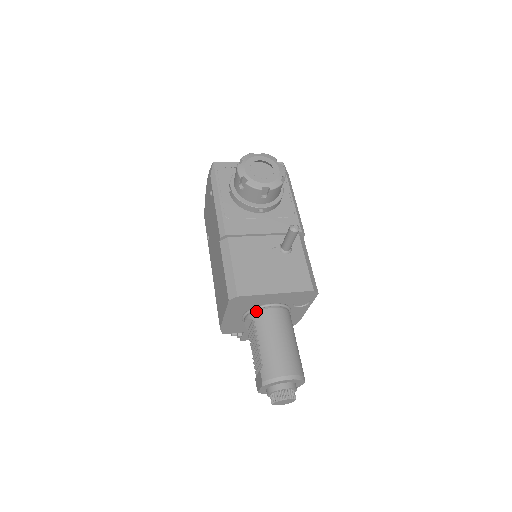
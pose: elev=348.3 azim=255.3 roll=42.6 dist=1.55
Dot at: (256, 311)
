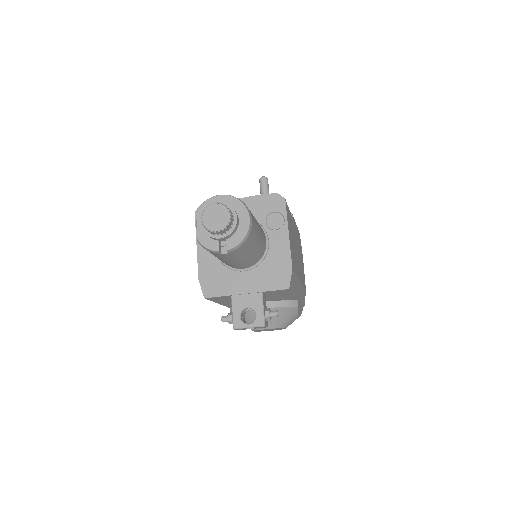
Dot at: occluded
